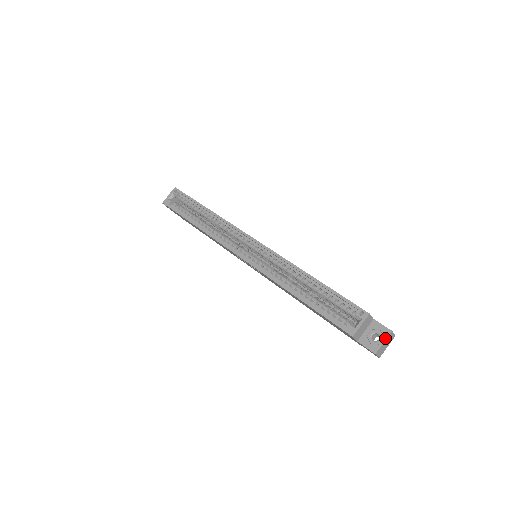
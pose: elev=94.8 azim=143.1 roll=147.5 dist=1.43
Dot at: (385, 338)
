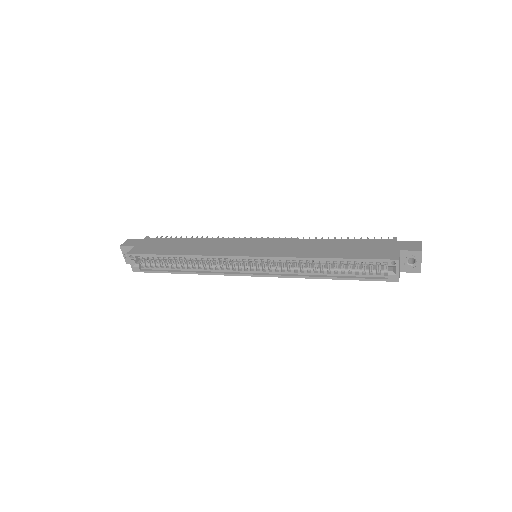
Dot at: (420, 259)
